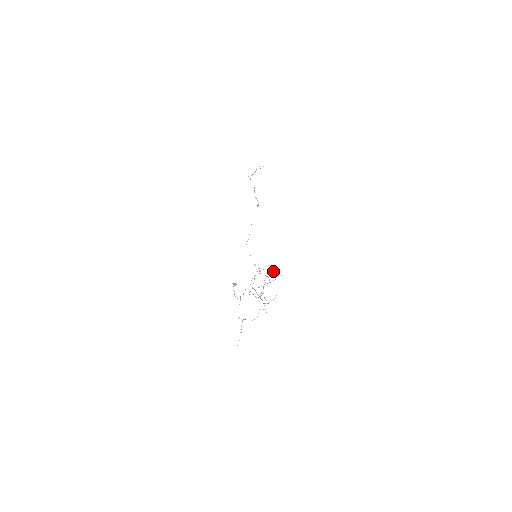
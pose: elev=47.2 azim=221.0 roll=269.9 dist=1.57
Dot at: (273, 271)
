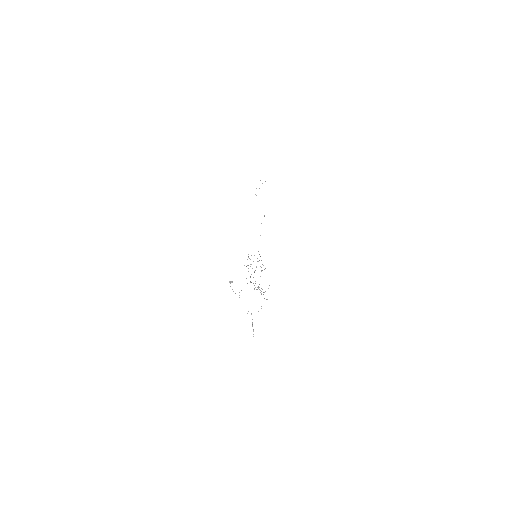
Dot at: (250, 259)
